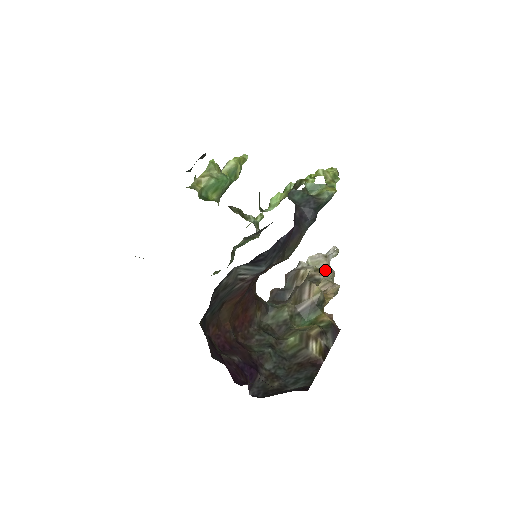
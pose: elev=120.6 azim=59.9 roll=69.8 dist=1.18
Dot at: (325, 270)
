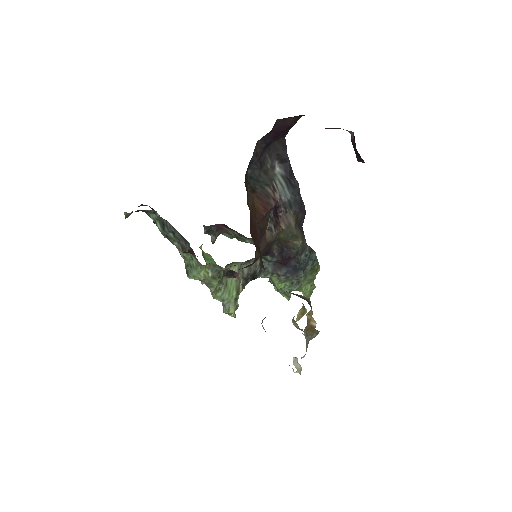
Dot at: occluded
